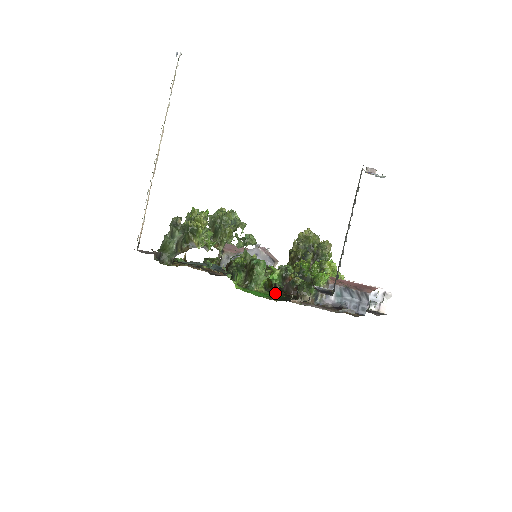
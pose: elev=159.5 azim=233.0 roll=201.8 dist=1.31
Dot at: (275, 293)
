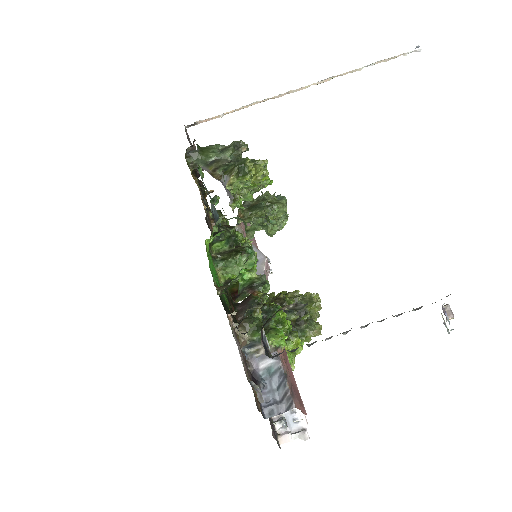
Dot at: (226, 287)
